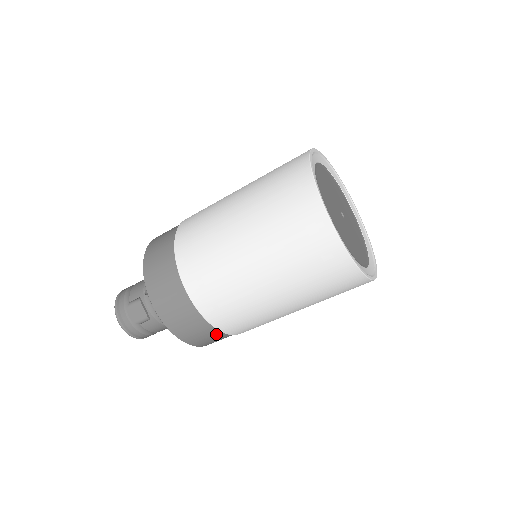
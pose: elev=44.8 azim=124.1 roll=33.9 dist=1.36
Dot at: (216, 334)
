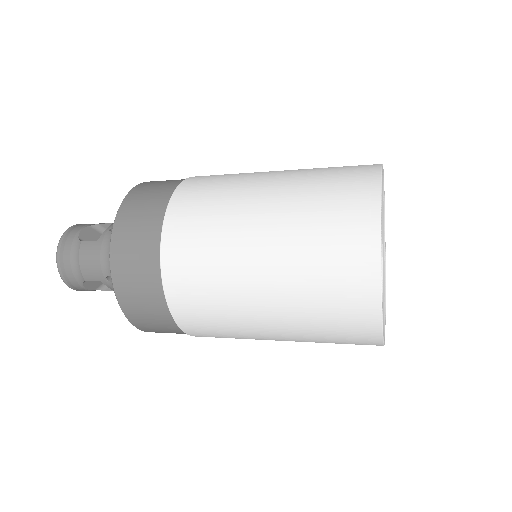
Dot at: occluded
